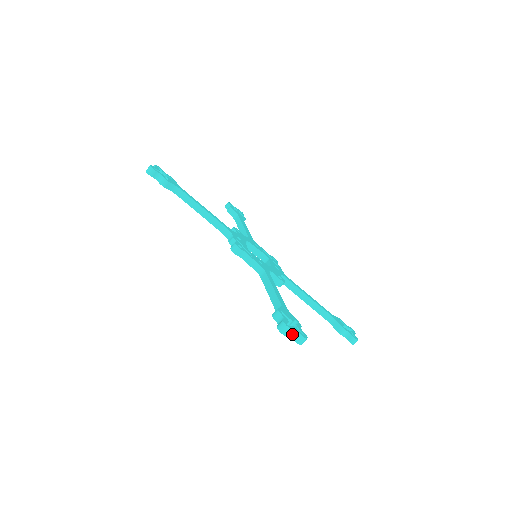
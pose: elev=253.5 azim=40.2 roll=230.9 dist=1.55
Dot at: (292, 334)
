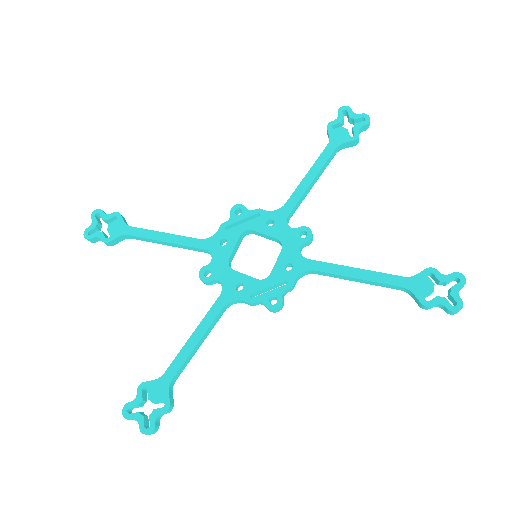
Dot at: (457, 295)
